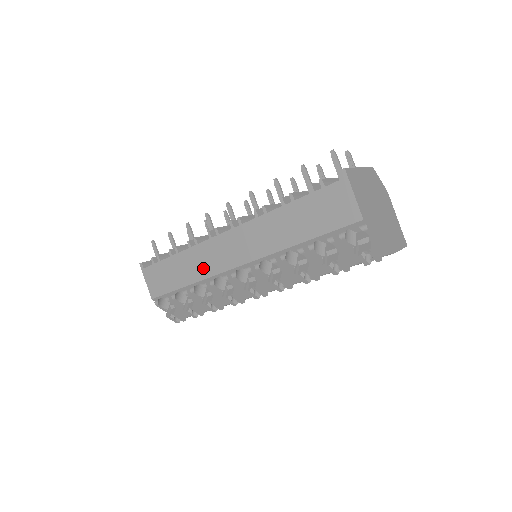
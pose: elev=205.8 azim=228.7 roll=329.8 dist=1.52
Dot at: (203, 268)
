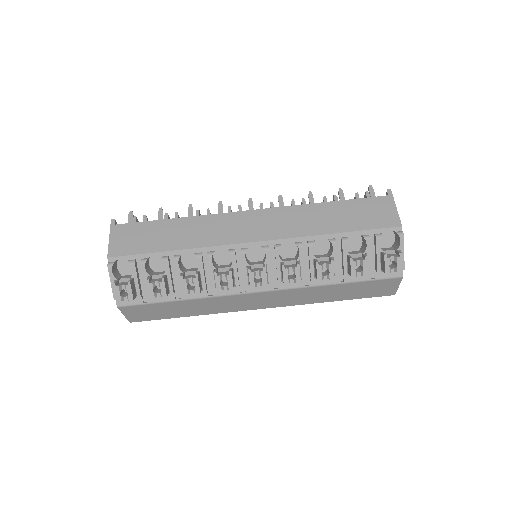
Dot at: (207, 236)
